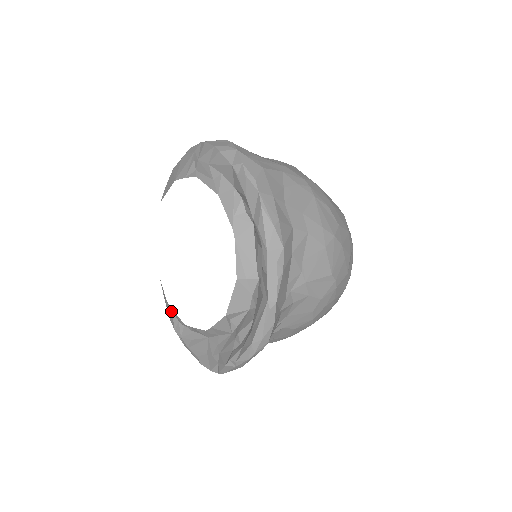
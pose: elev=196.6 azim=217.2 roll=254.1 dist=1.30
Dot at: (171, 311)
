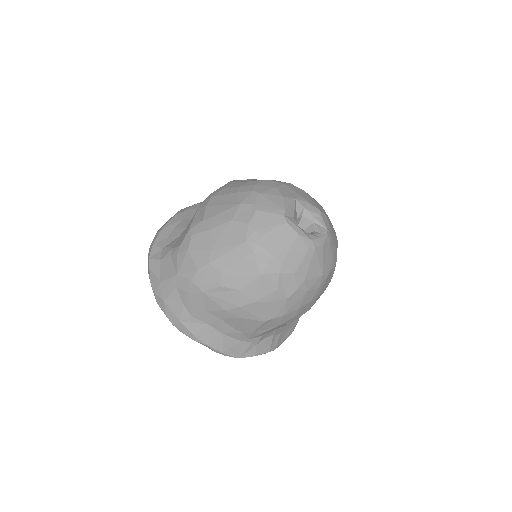
Dot at: occluded
